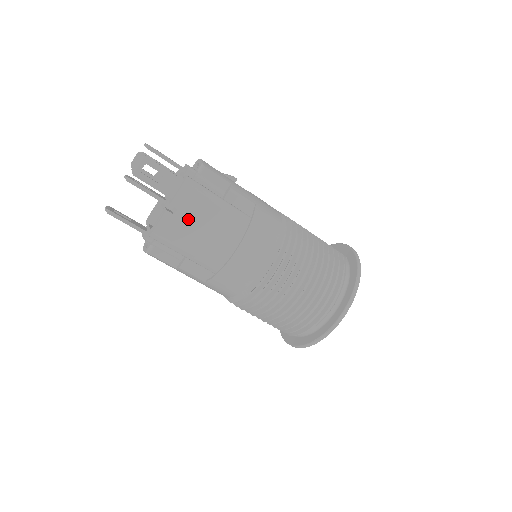
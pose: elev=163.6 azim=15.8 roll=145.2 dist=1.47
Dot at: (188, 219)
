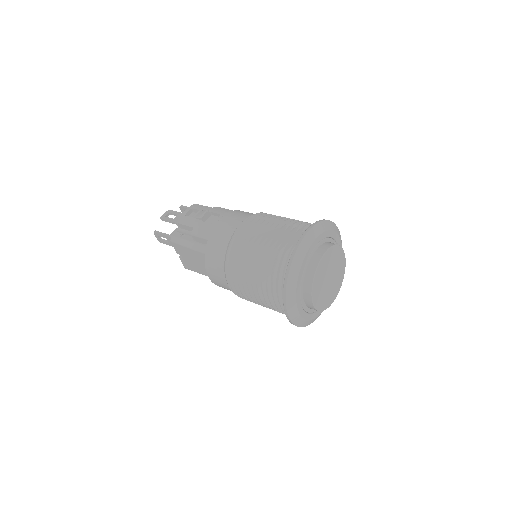
Dot at: (188, 259)
